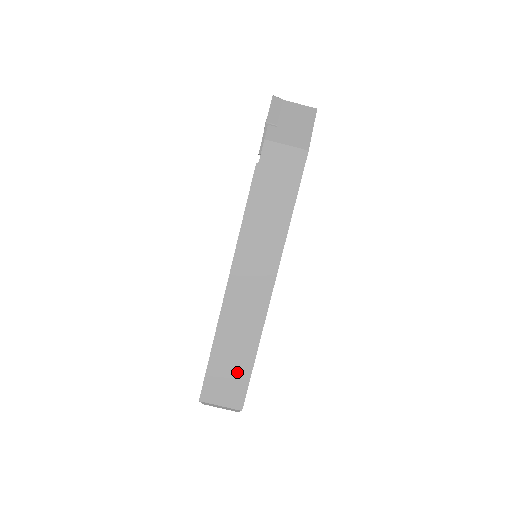
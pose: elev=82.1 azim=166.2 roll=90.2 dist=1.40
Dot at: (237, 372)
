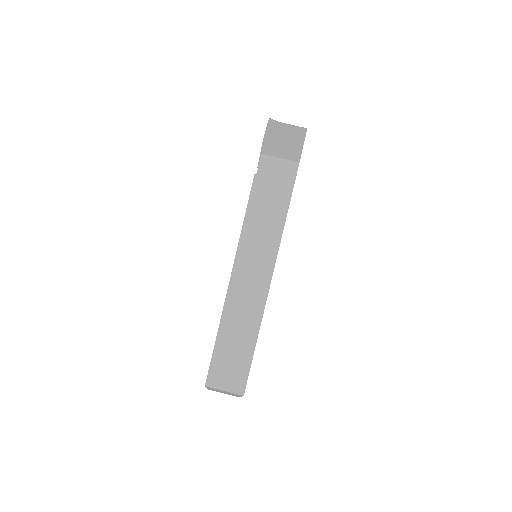
Dot at: (239, 359)
